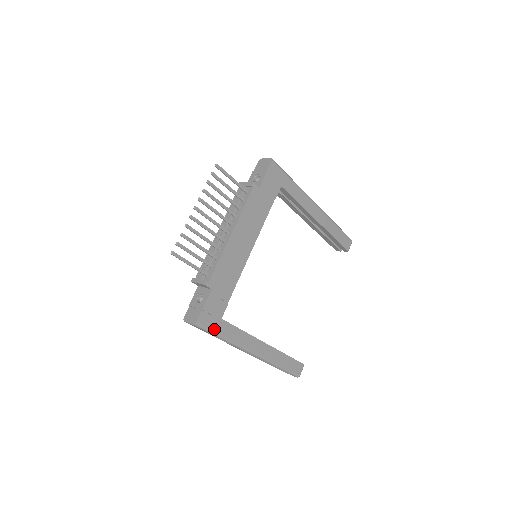
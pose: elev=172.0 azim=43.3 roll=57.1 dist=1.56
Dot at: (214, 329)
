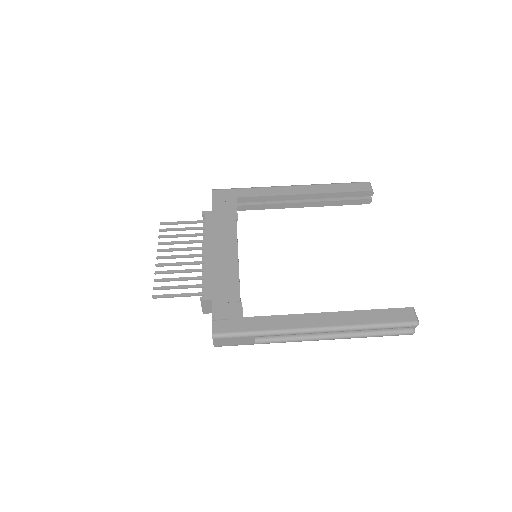
Dot at: (240, 330)
